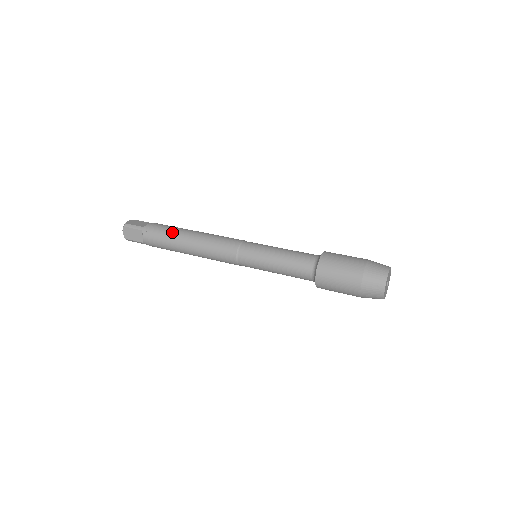
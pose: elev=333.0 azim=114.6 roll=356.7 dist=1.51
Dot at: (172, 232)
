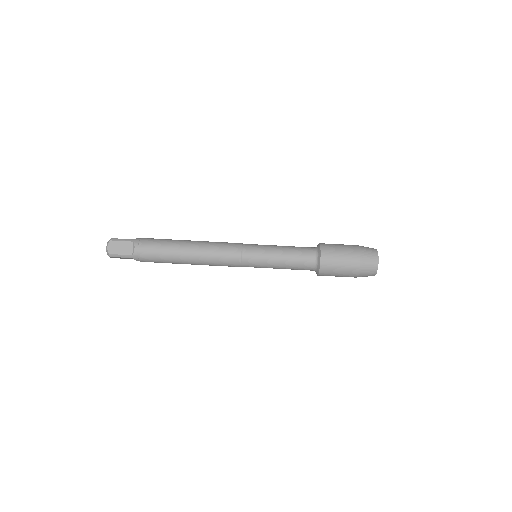
Dot at: (167, 257)
